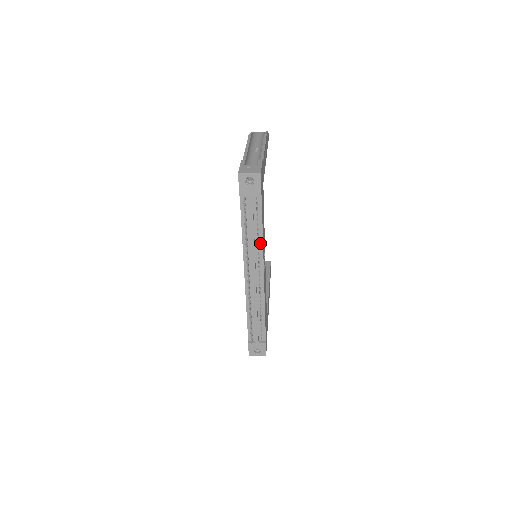
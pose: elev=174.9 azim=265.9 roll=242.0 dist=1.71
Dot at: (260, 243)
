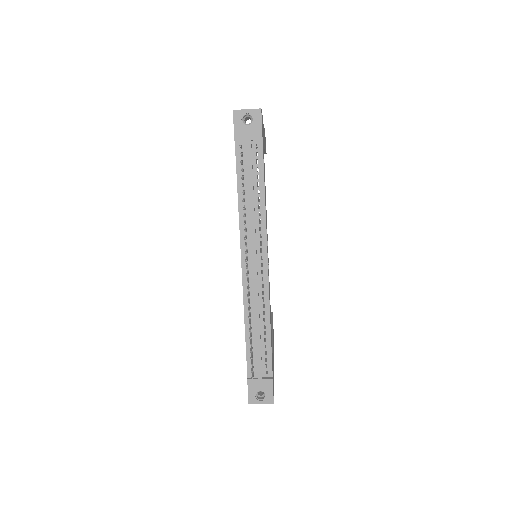
Dot at: (262, 213)
